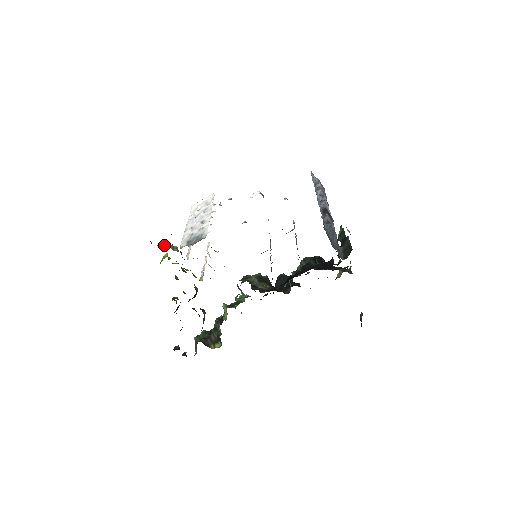
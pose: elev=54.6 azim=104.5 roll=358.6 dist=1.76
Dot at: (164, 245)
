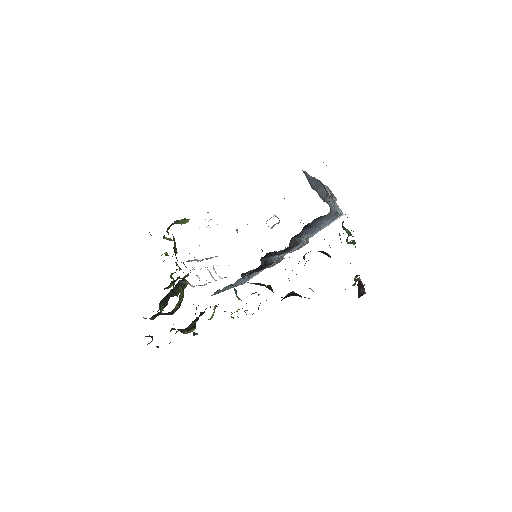
Dot at: occluded
